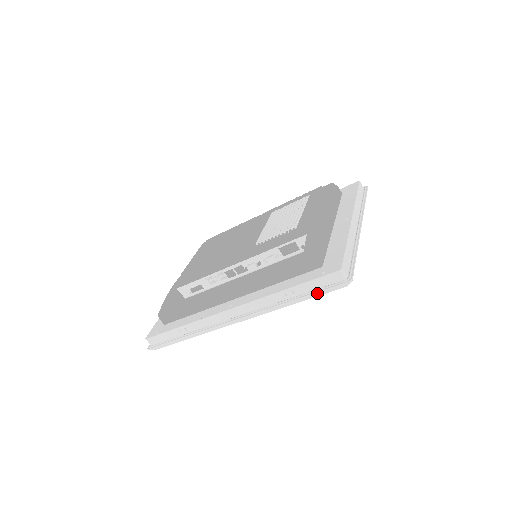
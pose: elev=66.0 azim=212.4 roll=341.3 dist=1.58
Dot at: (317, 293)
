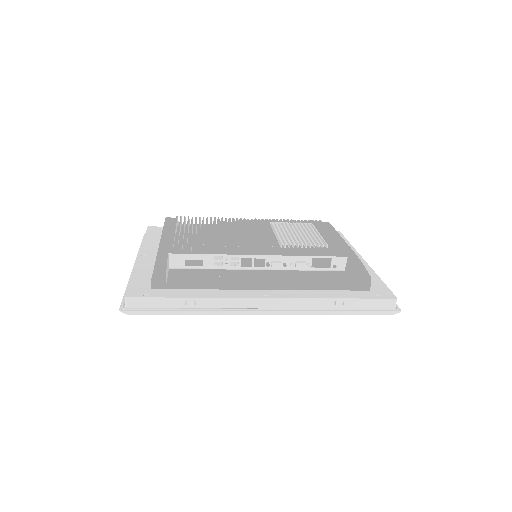
Dot at: (367, 312)
